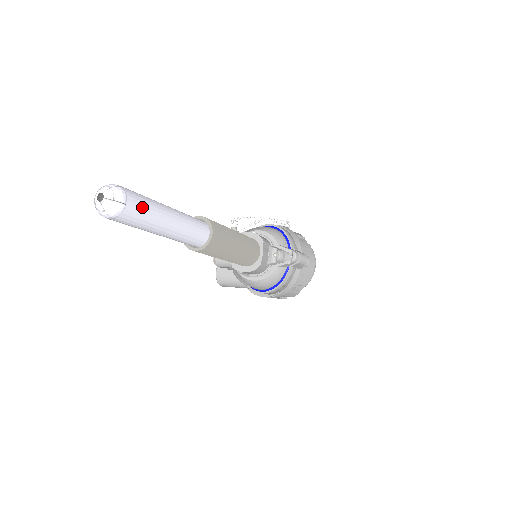
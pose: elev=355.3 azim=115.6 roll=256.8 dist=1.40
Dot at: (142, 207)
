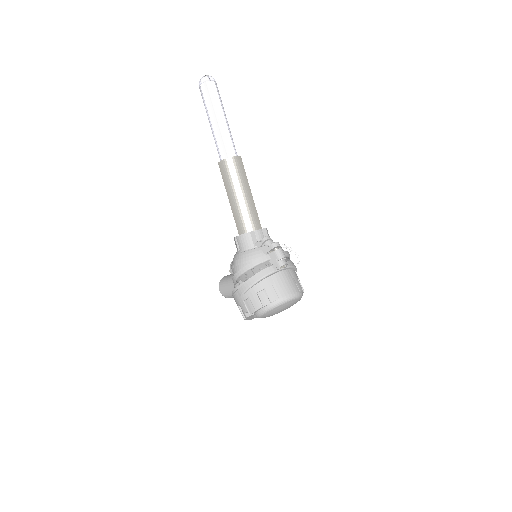
Dot at: (215, 92)
